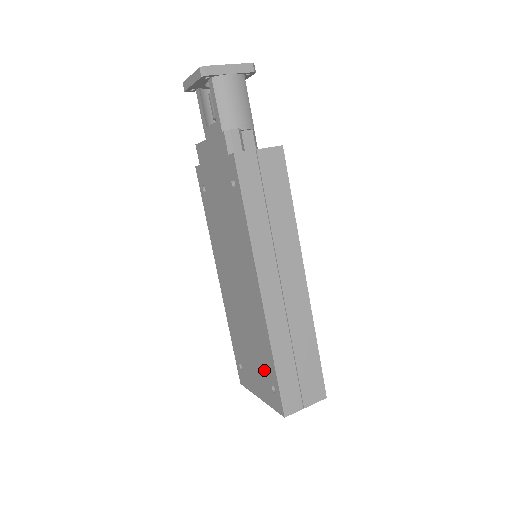
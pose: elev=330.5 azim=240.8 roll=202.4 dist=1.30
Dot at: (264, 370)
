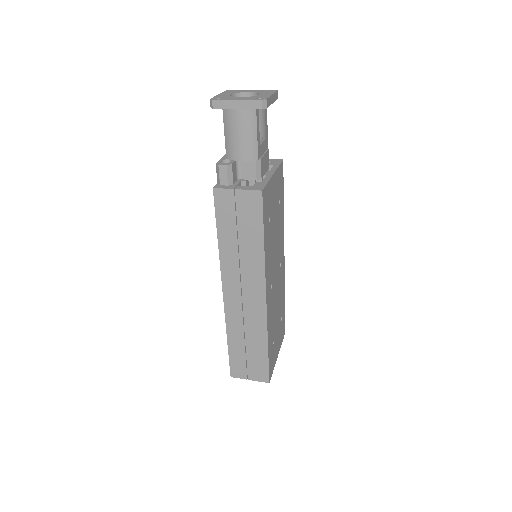
Dot at: occluded
